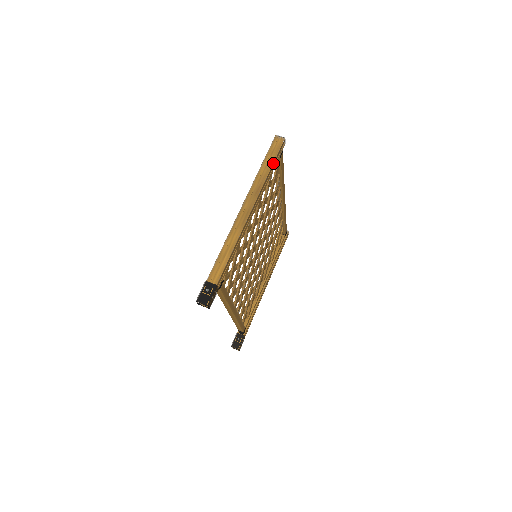
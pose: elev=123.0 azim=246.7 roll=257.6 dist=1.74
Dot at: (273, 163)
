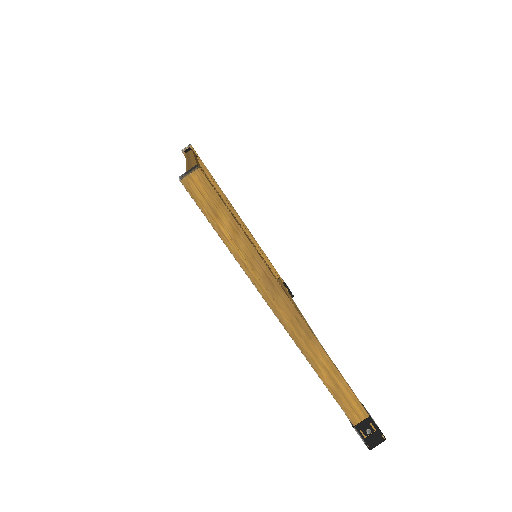
Dot at: (237, 224)
